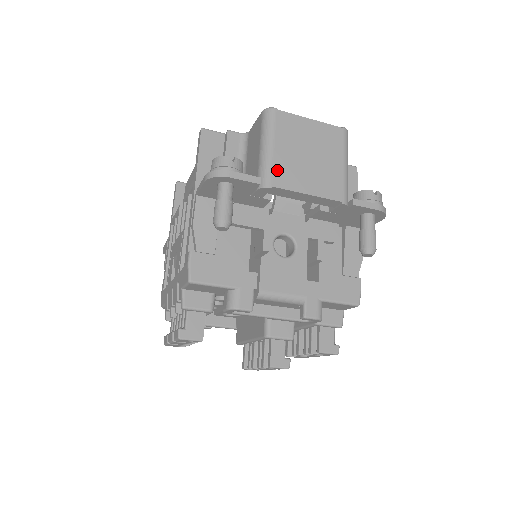
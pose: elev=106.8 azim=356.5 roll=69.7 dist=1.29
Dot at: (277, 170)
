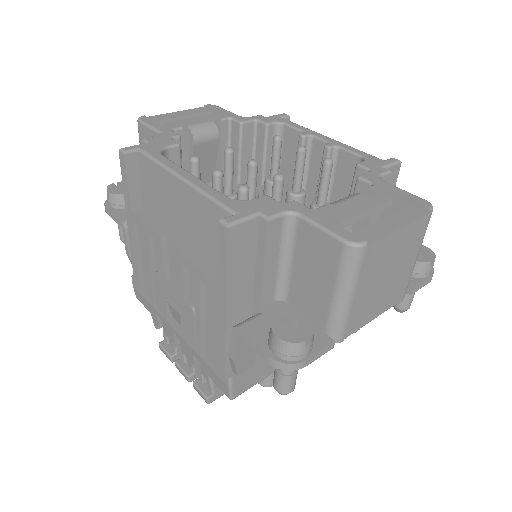
Dot at: (352, 319)
